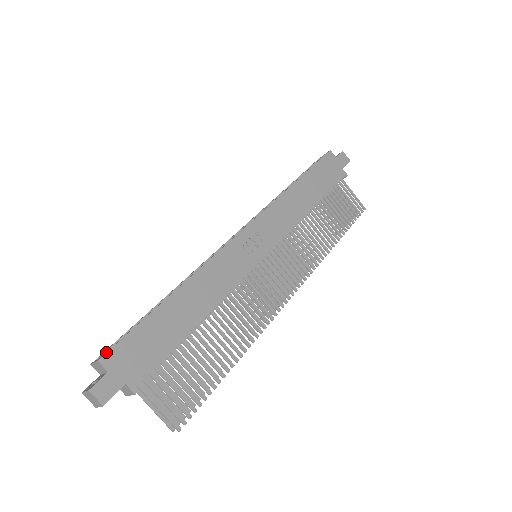
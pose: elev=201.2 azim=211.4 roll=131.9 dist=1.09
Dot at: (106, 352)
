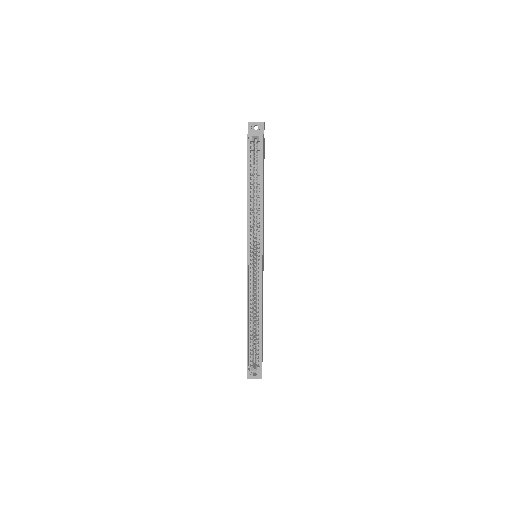
Dot at: (261, 367)
